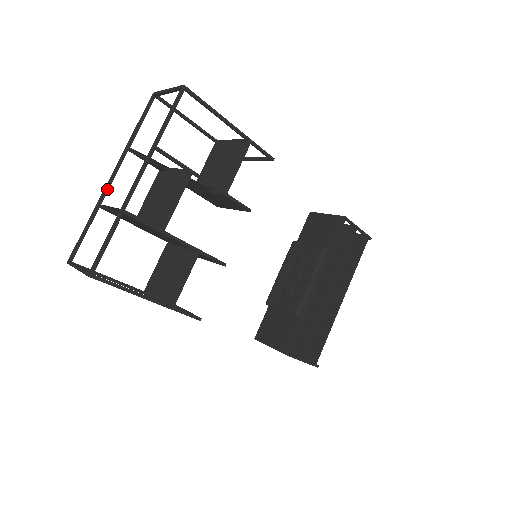
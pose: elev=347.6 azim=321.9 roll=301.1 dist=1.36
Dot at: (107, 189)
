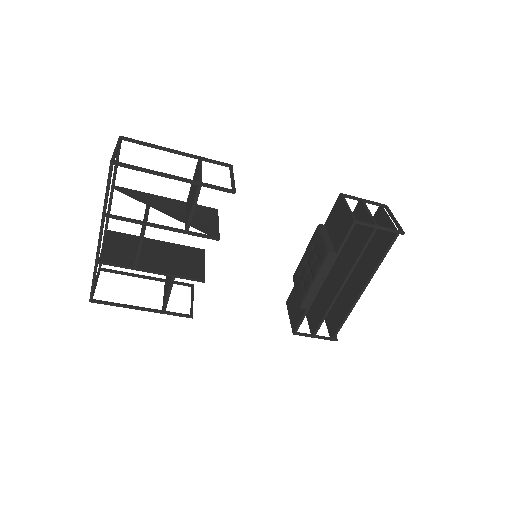
Dot at: (107, 220)
